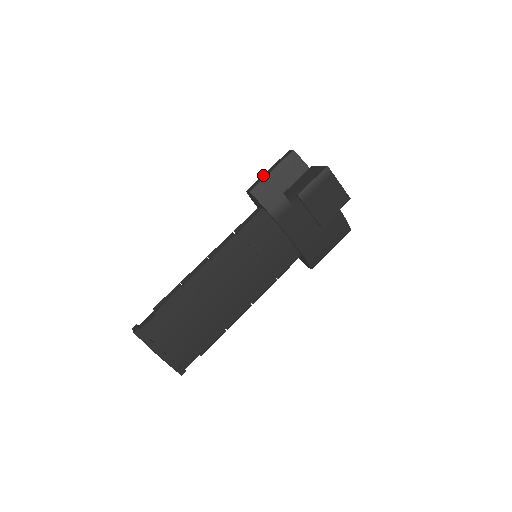
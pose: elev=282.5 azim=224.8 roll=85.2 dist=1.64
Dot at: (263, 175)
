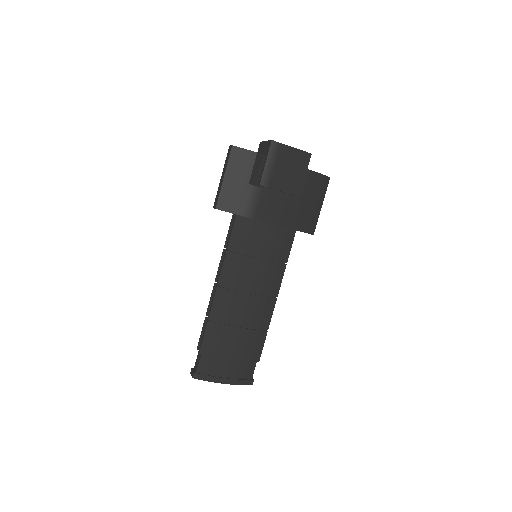
Dot at: (219, 184)
